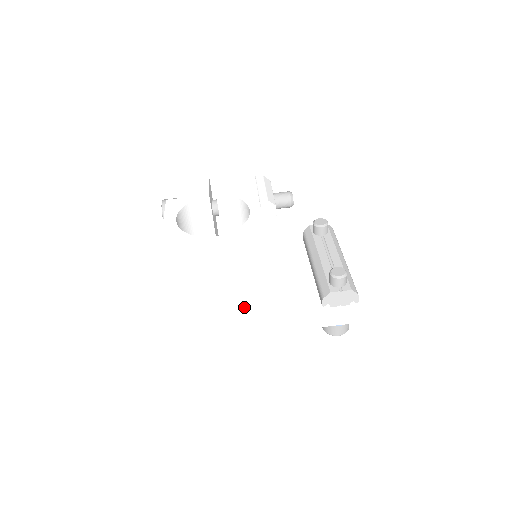
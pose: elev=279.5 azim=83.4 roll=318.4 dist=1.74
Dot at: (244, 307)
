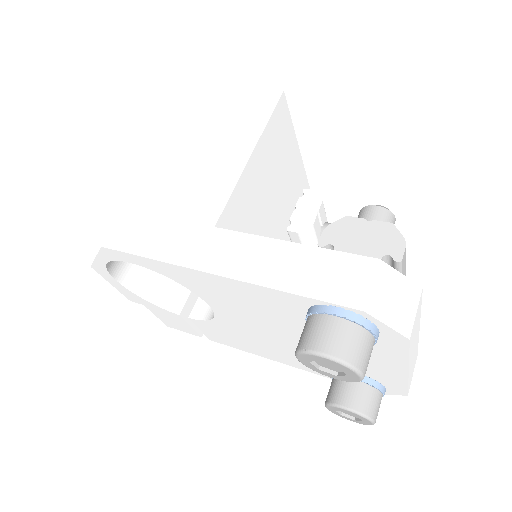
Dot at: (186, 192)
